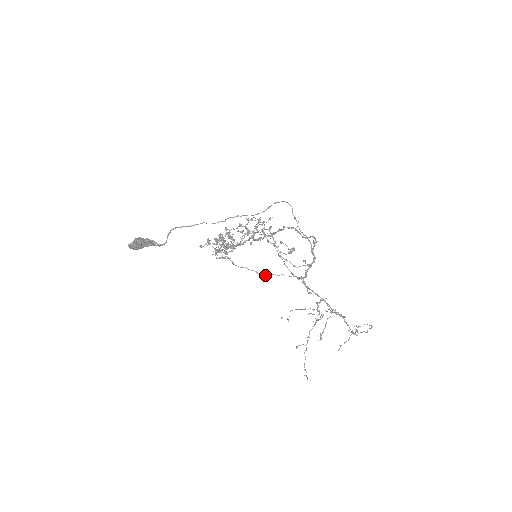
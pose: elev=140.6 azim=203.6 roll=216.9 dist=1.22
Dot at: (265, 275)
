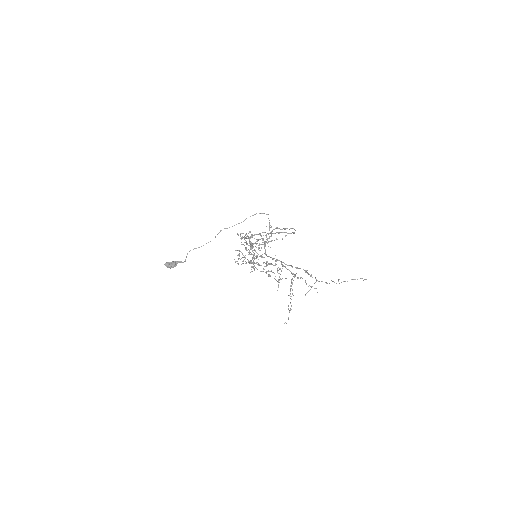
Dot at: (253, 263)
